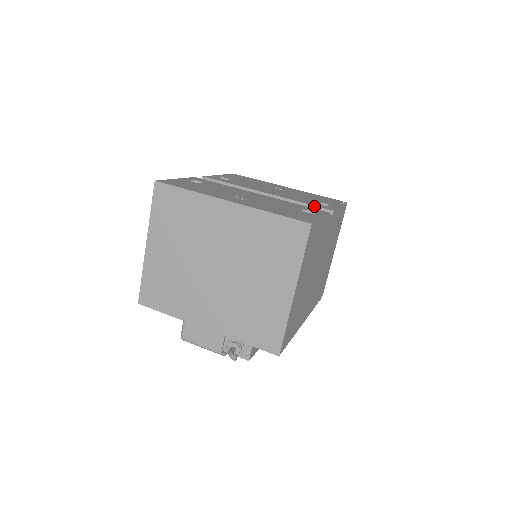
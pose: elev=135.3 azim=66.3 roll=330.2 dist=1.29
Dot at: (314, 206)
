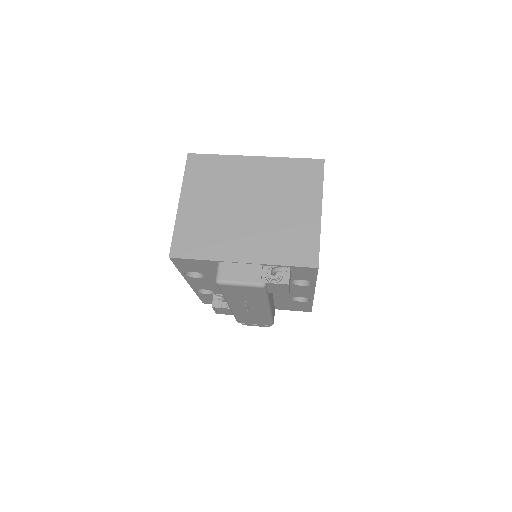
Dot at: occluded
